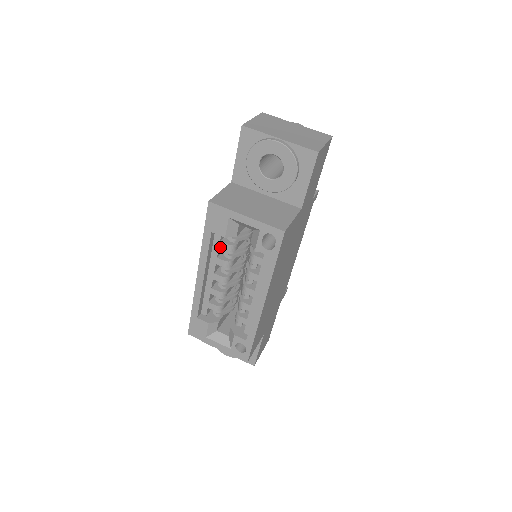
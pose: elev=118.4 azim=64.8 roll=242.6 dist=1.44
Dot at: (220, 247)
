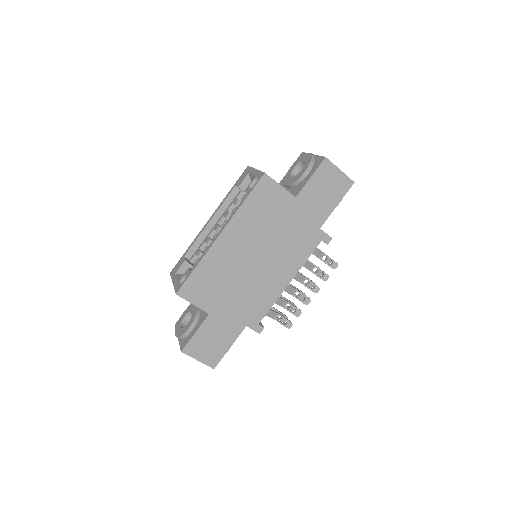
Dot at: (233, 202)
